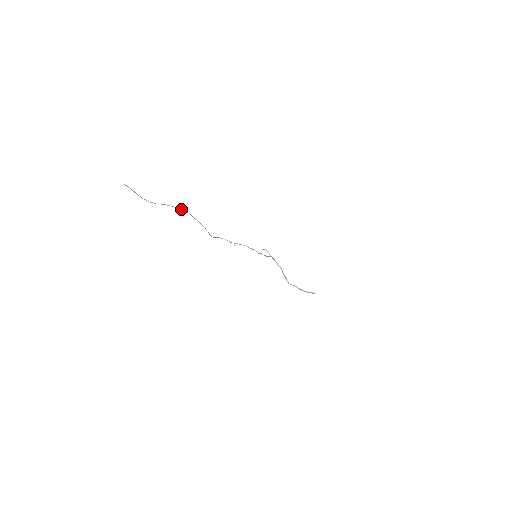
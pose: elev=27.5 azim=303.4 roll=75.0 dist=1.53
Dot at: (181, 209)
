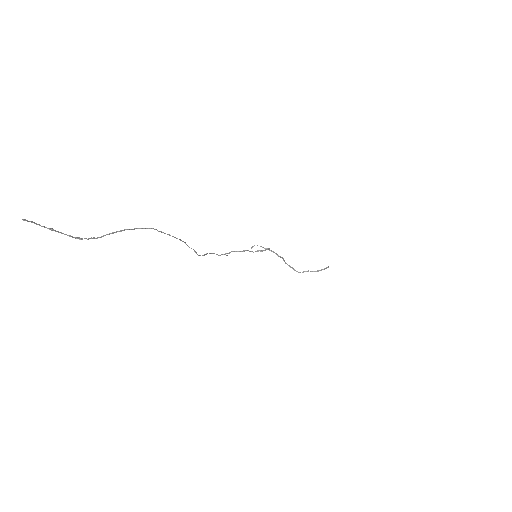
Dot at: (141, 228)
